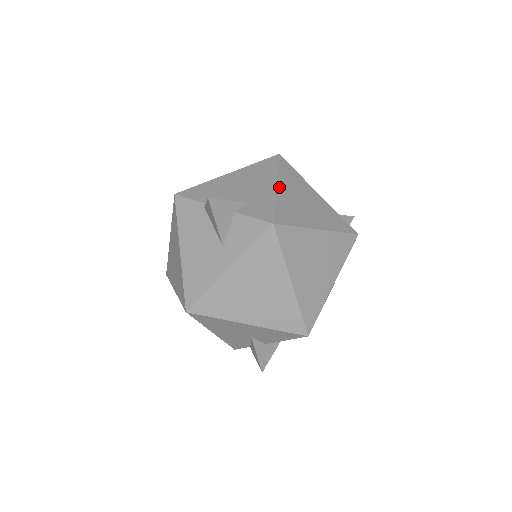
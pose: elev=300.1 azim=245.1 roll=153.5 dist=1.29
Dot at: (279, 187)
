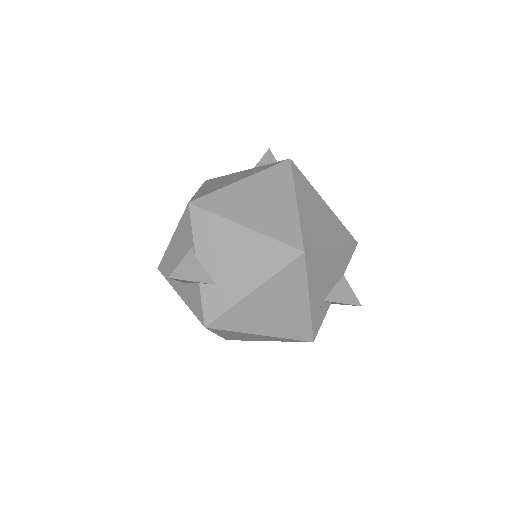
Dot at: (254, 293)
